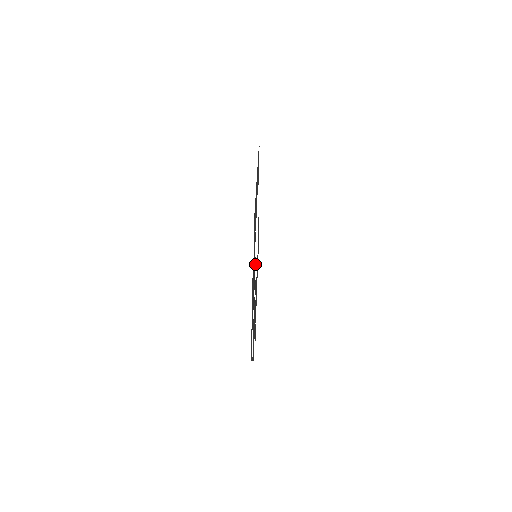
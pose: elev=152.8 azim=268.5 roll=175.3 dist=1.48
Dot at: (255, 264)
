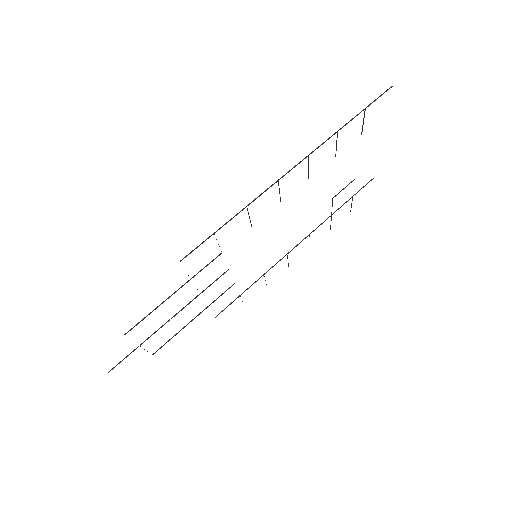
Dot at: (214, 281)
